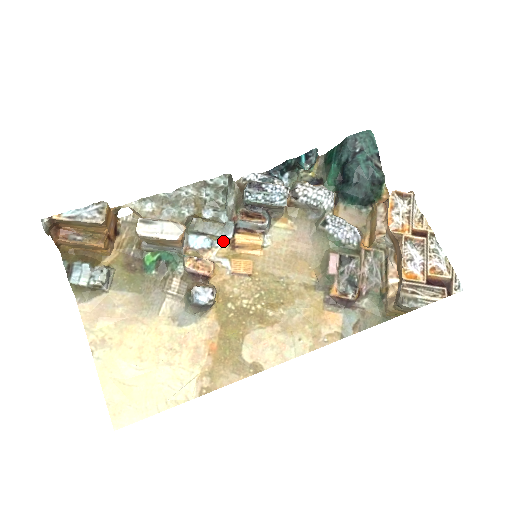
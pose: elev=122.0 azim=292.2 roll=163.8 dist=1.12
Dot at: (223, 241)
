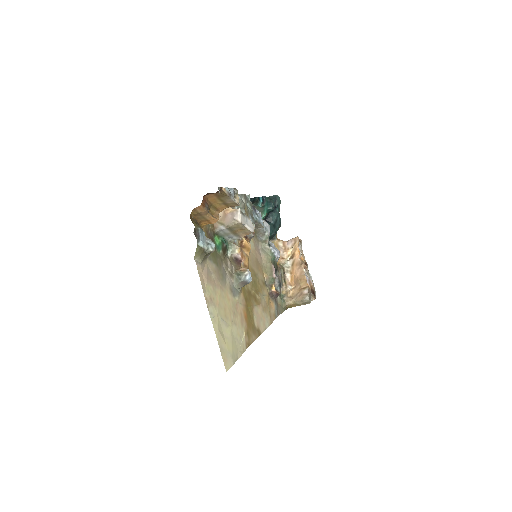
Dot at: (237, 240)
